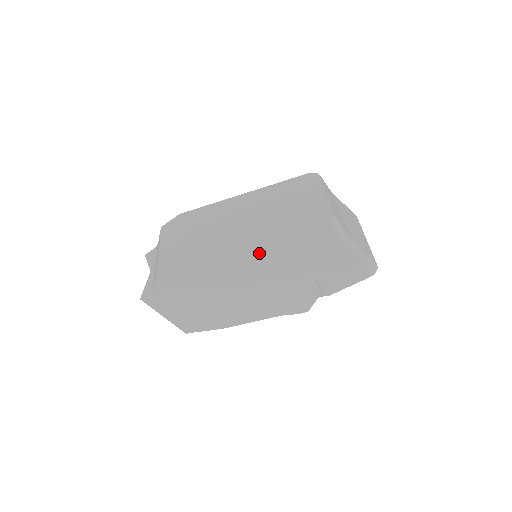
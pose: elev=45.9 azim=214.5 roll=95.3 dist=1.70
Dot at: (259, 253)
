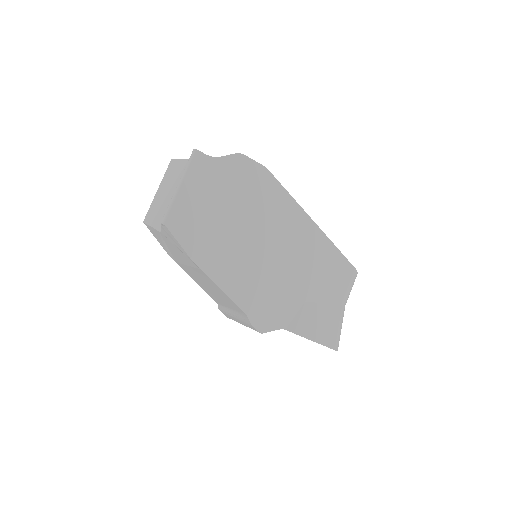
Dot at: (306, 236)
